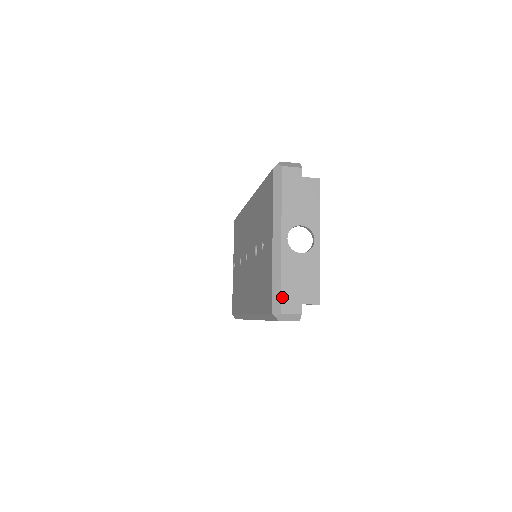
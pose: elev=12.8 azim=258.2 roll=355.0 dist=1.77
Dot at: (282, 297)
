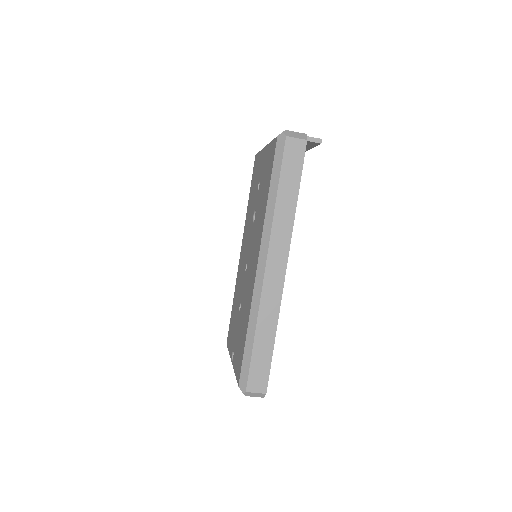
Dot at: occluded
